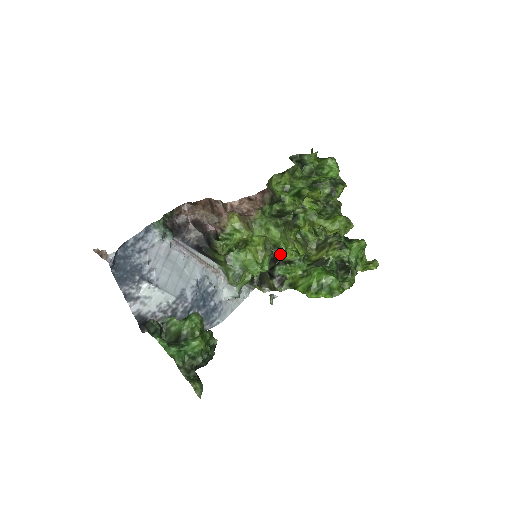
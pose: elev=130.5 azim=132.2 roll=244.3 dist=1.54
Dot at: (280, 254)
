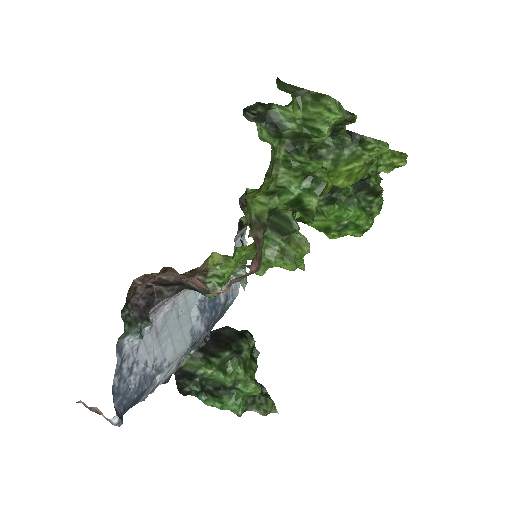
Dot at: occluded
